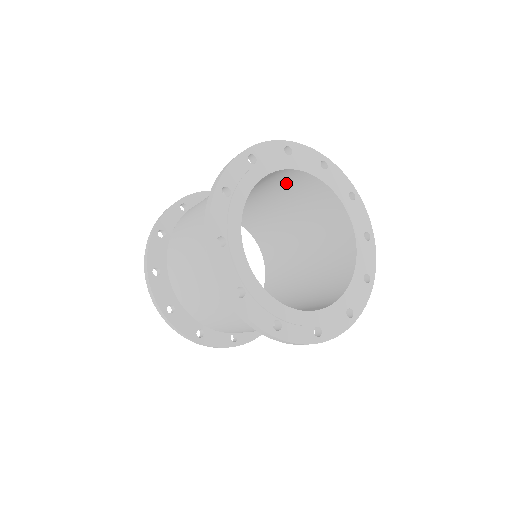
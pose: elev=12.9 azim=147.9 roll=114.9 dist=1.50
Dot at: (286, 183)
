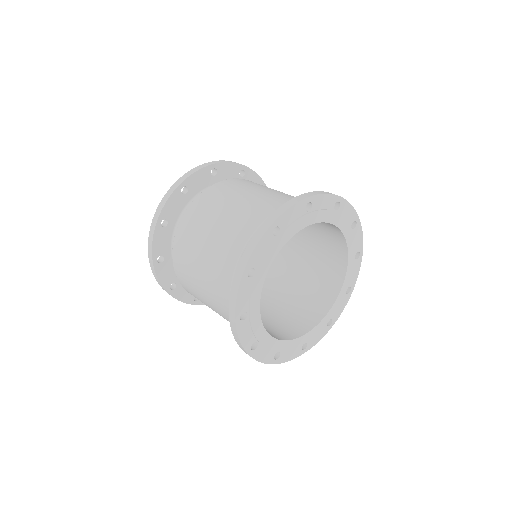
Dot at: occluded
